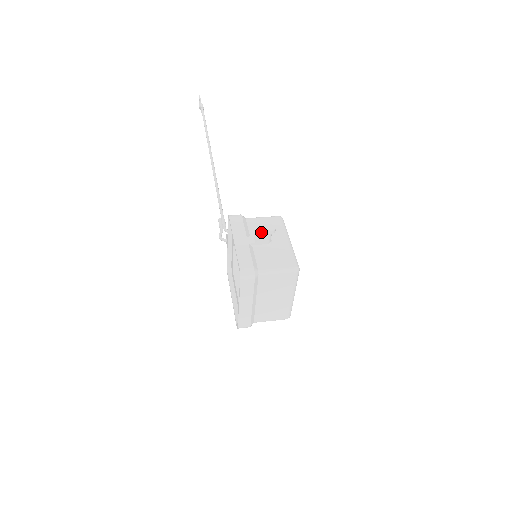
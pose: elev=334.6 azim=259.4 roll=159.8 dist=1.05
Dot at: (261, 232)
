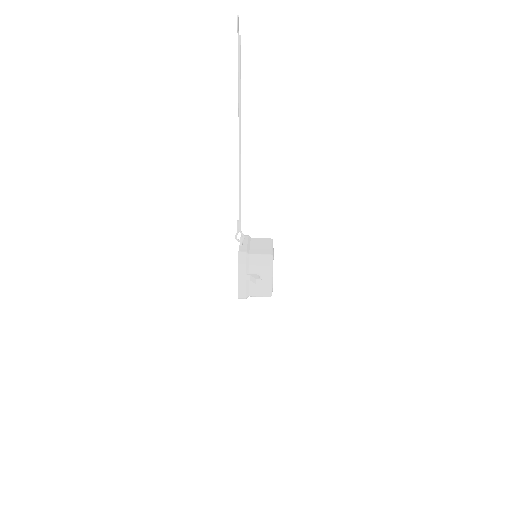
Dot at: (254, 280)
